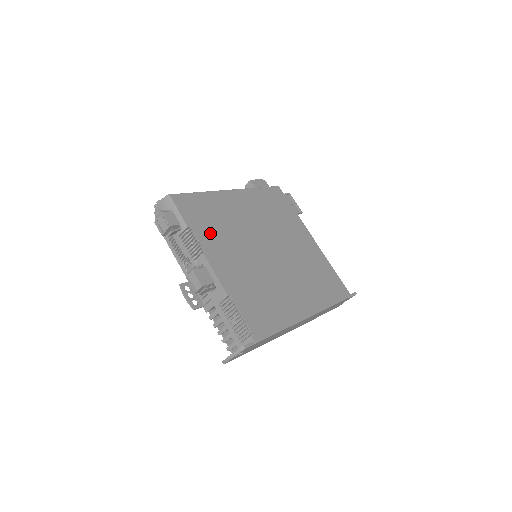
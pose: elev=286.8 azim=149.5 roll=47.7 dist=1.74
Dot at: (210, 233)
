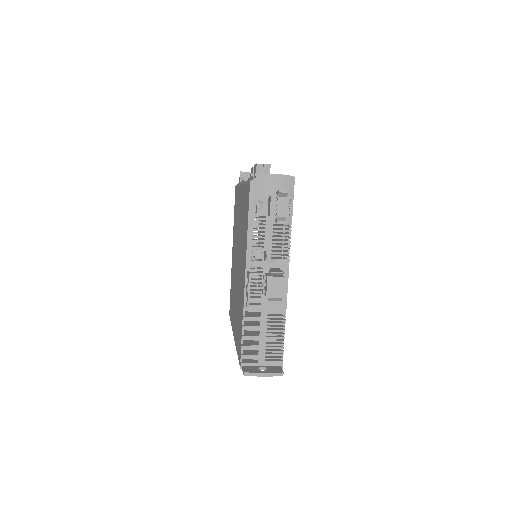
Dot at: occluded
